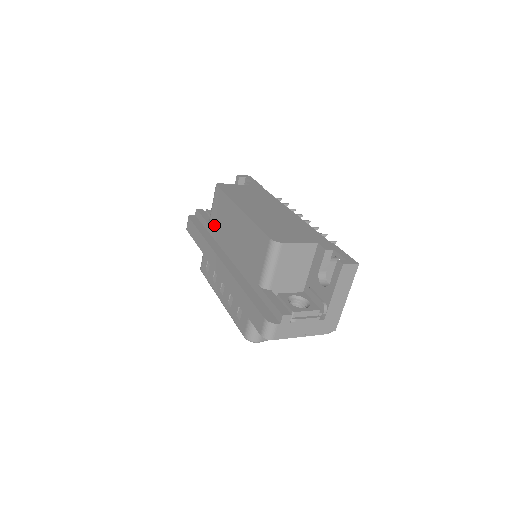
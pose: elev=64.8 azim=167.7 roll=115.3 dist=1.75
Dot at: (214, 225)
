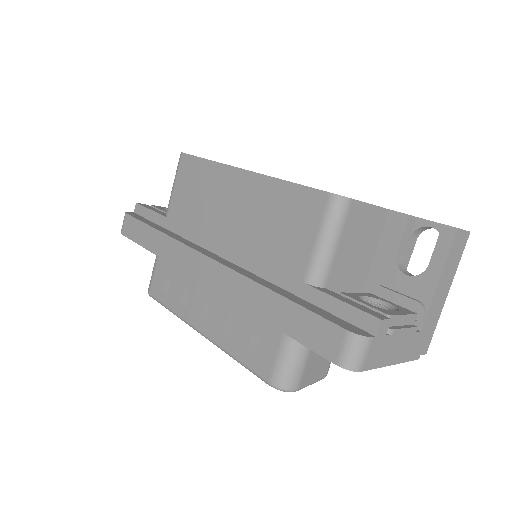
Dot at: (180, 214)
